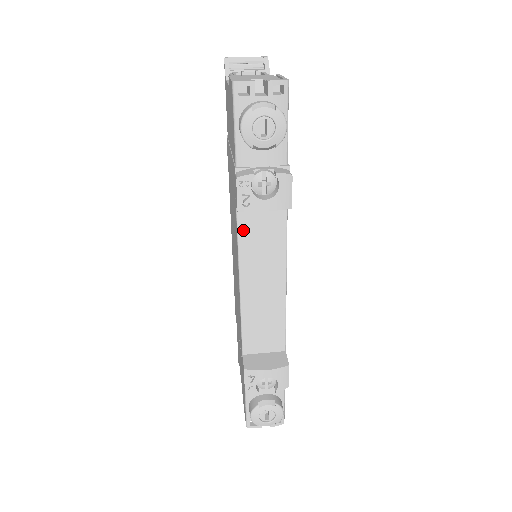
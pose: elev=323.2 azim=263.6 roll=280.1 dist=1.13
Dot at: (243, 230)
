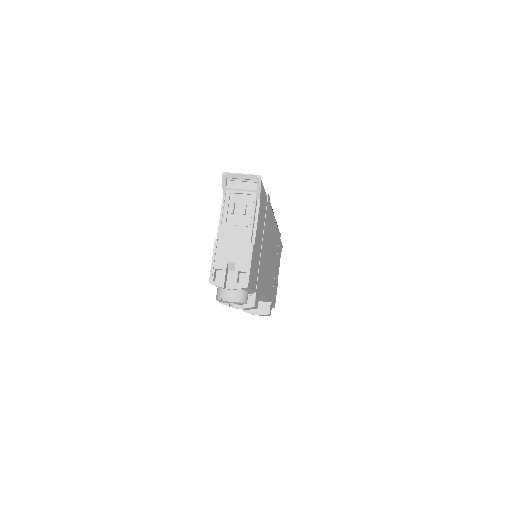
Dot at: occluded
